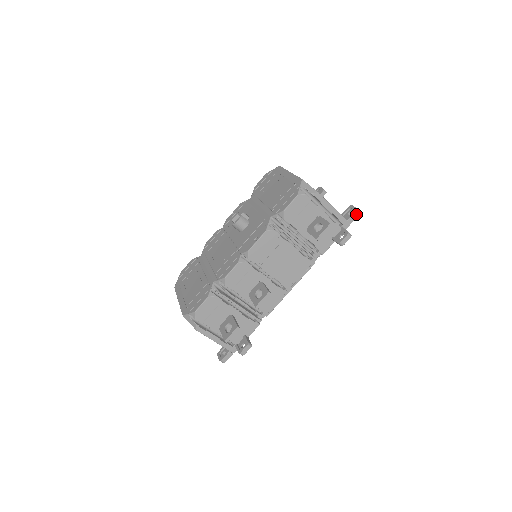
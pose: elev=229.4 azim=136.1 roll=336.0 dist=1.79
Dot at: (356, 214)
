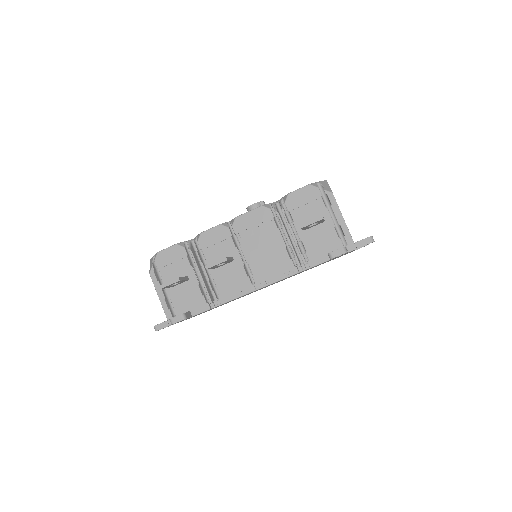
Dot at: (368, 241)
